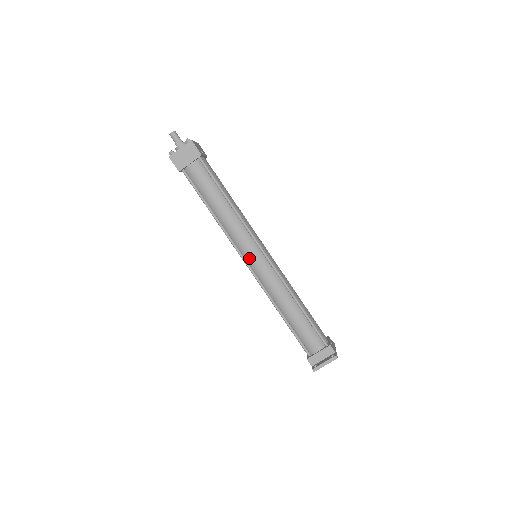
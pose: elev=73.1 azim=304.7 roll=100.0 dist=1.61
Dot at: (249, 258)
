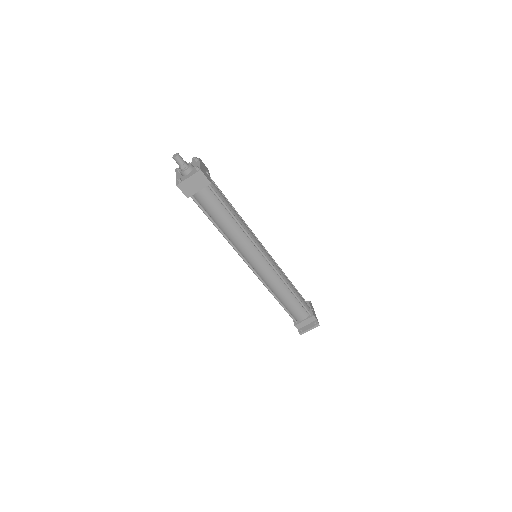
Dot at: (252, 263)
